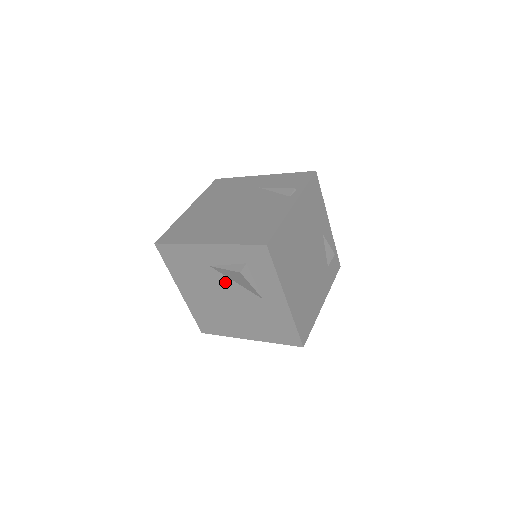
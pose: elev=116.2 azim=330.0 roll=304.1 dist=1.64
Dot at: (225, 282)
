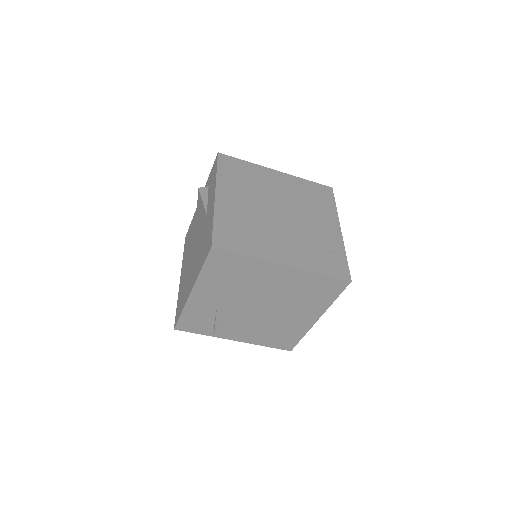
Dot at: occluded
